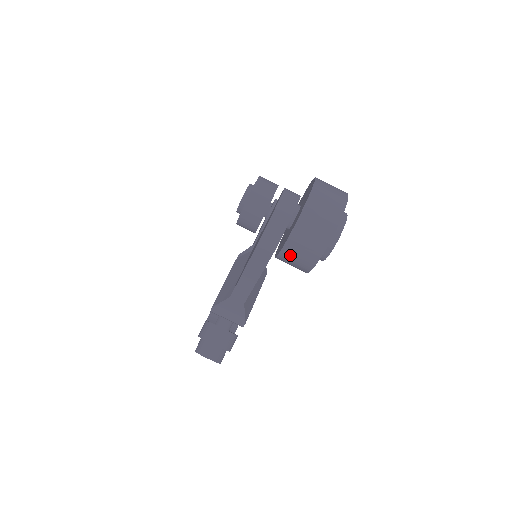
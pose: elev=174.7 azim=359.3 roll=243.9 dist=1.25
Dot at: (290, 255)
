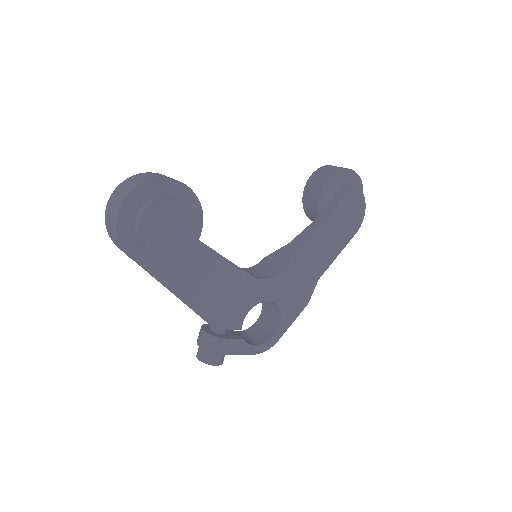
Dot at: occluded
